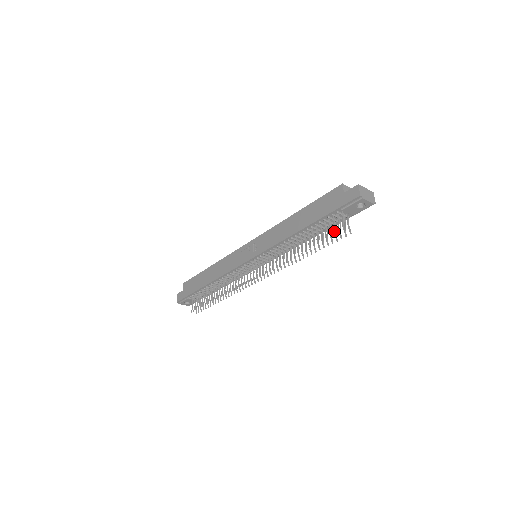
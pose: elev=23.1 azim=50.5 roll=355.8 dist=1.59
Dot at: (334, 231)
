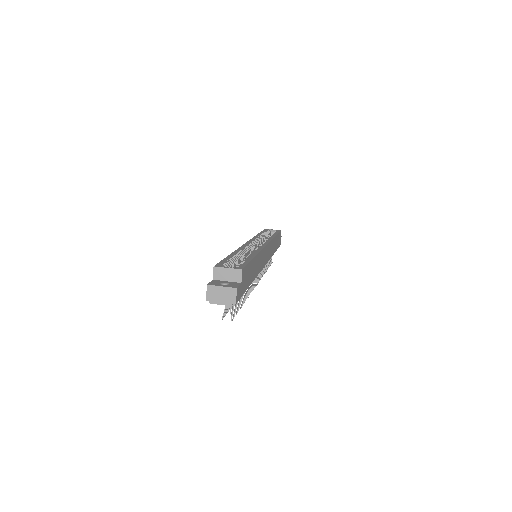
Dot at: occluded
